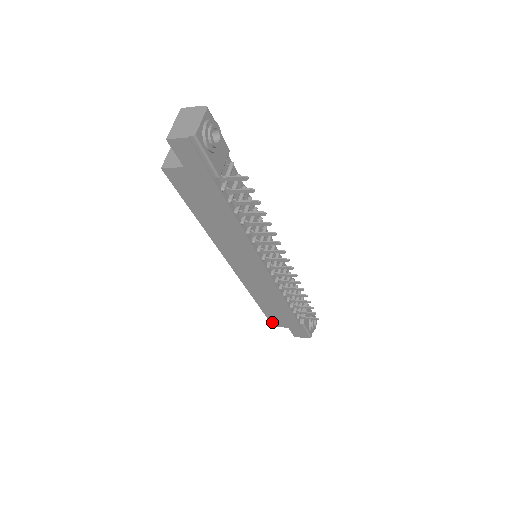
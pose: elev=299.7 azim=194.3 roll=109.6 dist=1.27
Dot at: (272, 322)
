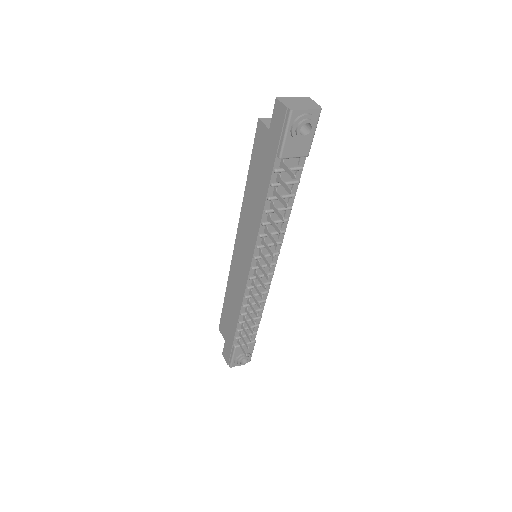
Dot at: (221, 324)
